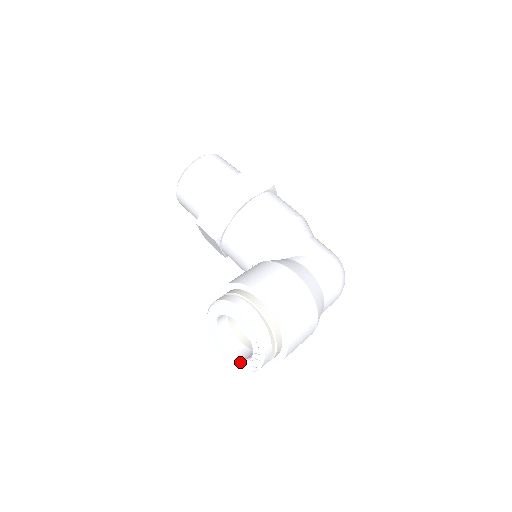
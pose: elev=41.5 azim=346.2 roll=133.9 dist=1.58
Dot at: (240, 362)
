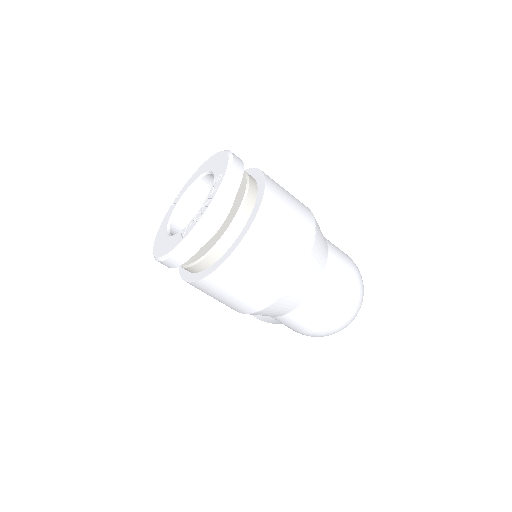
Dot at: (177, 236)
